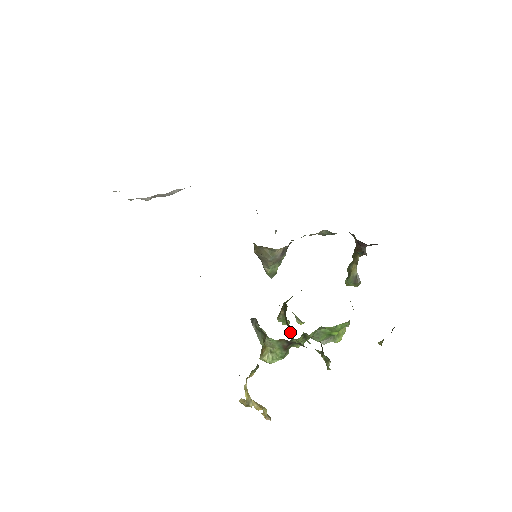
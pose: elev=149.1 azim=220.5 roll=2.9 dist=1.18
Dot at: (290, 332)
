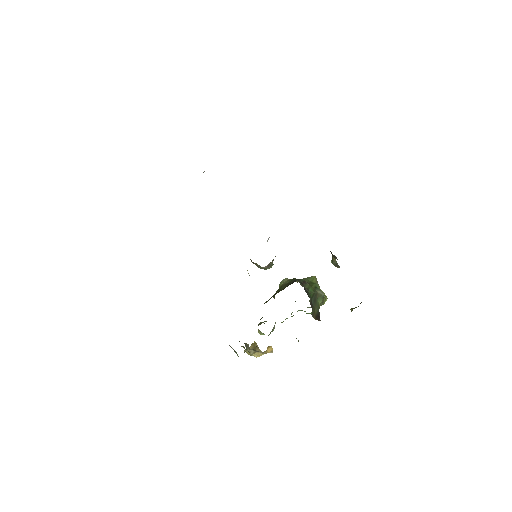
Dot at: occluded
